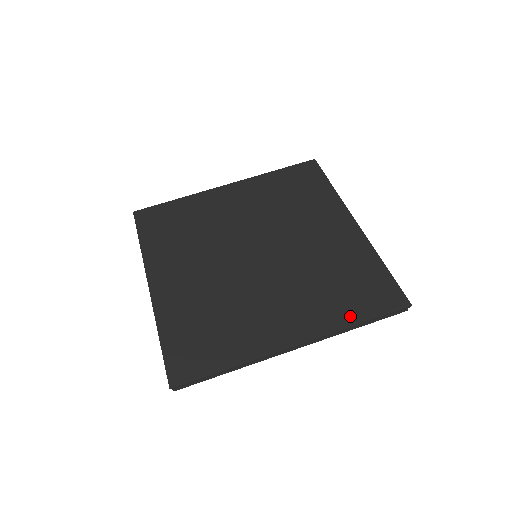
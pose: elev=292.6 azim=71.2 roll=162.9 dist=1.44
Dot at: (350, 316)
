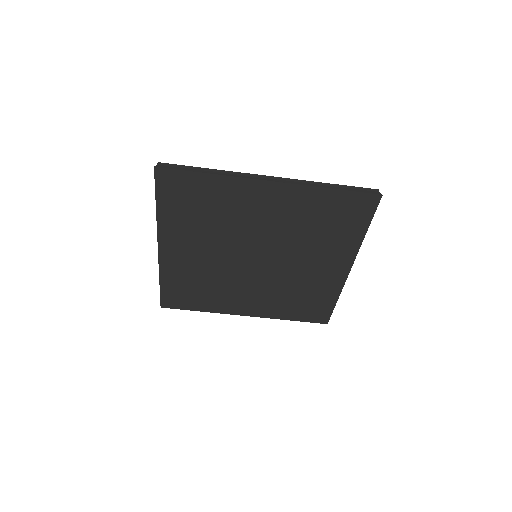
Dot at: (288, 316)
